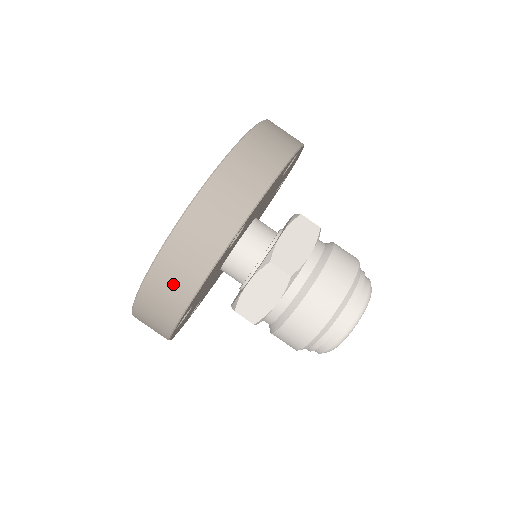
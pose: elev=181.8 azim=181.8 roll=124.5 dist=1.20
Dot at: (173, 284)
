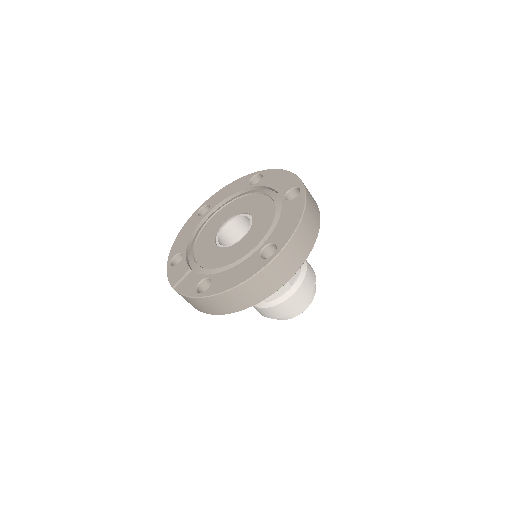
Dot at: (310, 230)
